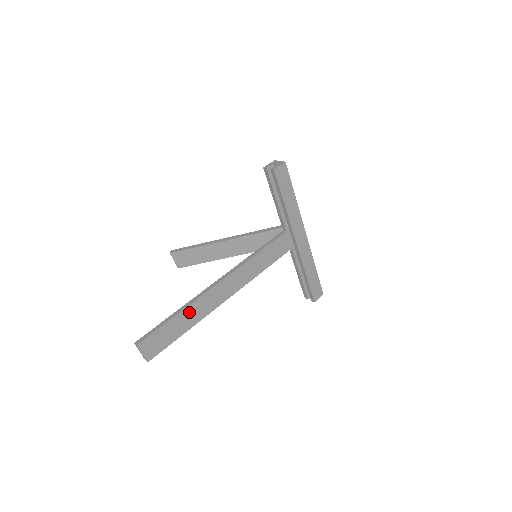
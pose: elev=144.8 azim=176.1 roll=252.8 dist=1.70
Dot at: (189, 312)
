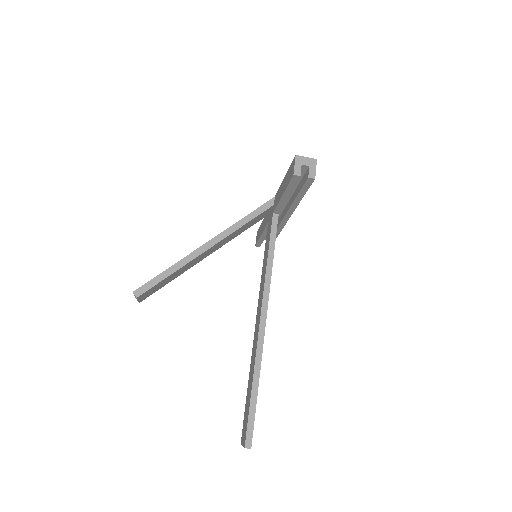
Dot at: occluded
